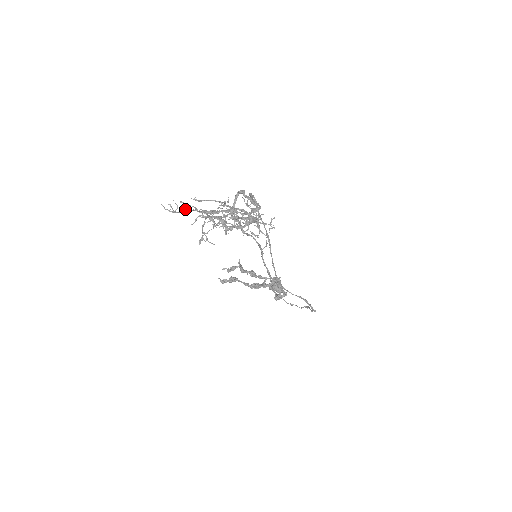
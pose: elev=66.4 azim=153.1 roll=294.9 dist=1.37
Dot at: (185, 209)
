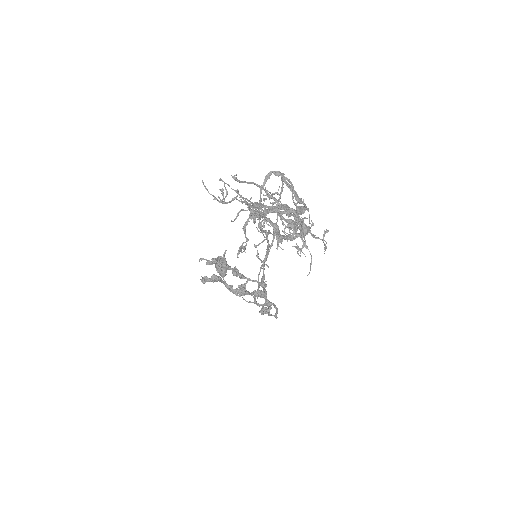
Dot at: (234, 198)
